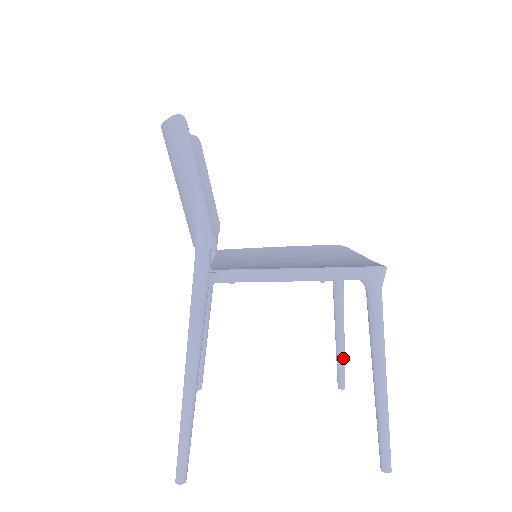
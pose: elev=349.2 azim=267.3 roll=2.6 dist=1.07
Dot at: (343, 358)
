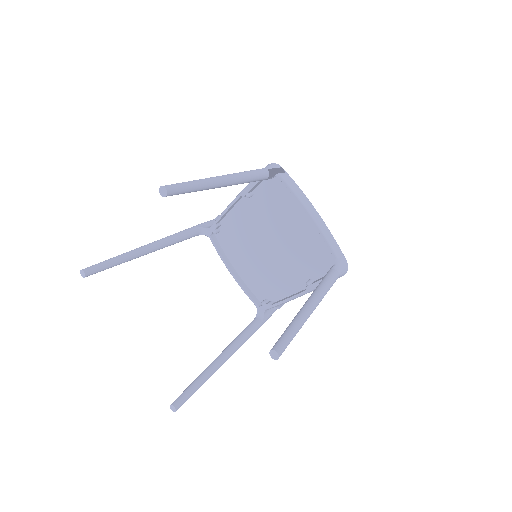
Dot at: (293, 323)
